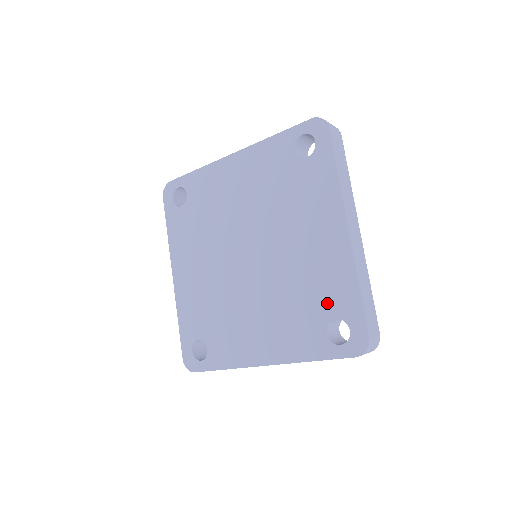
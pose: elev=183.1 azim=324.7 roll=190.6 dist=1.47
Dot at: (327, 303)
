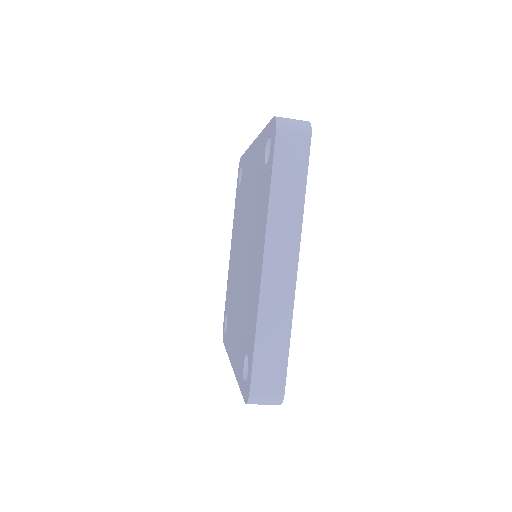
Dot at: (248, 335)
